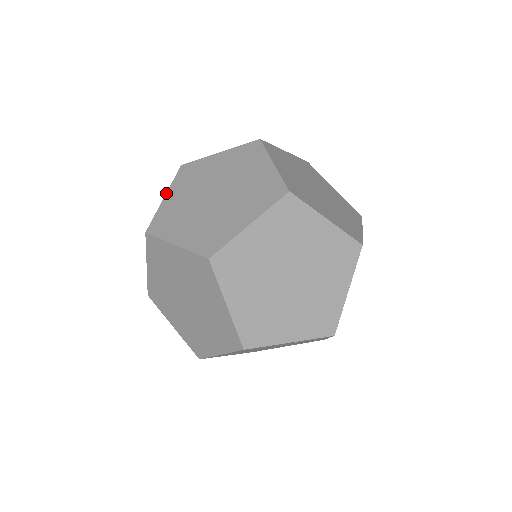
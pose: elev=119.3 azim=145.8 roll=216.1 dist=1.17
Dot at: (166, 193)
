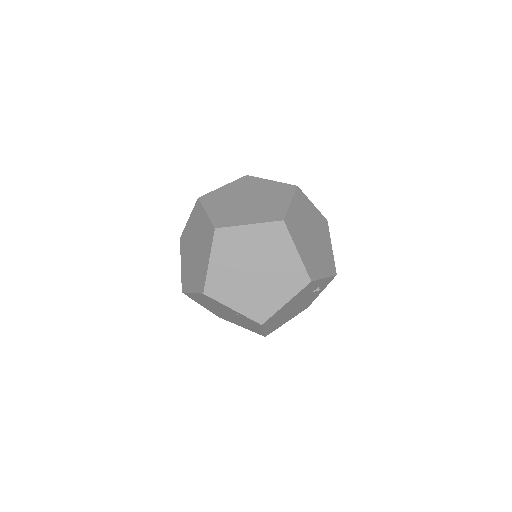
Dot at: (226, 184)
